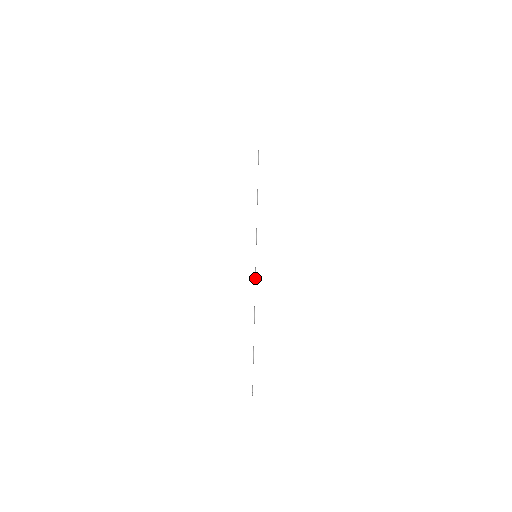
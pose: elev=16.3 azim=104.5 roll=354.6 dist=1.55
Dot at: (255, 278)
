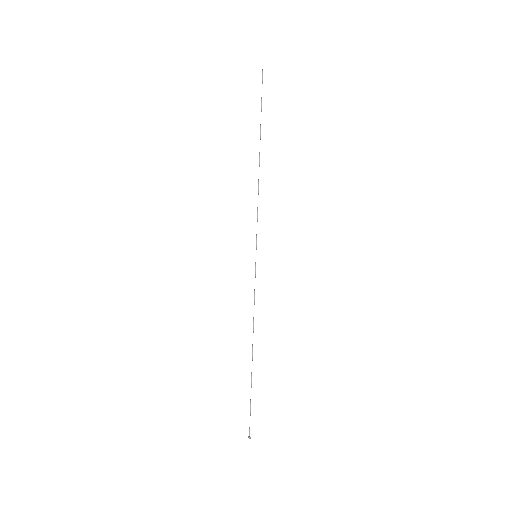
Dot at: occluded
